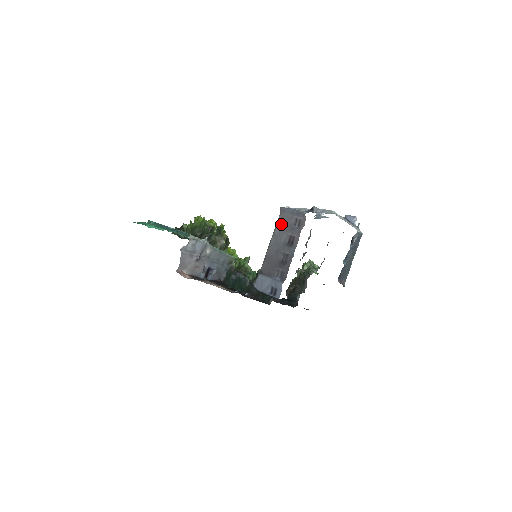
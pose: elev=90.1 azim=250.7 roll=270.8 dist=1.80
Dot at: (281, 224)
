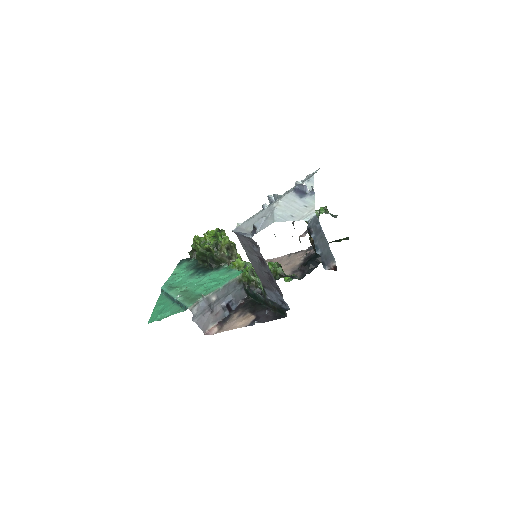
Dot at: (244, 246)
